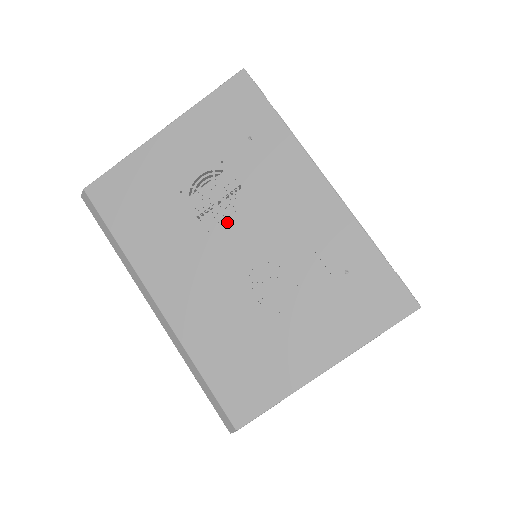
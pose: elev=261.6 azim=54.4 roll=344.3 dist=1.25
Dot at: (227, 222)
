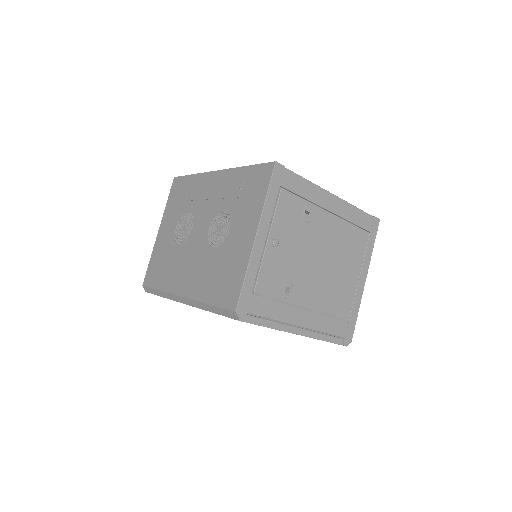
Dot at: (191, 231)
